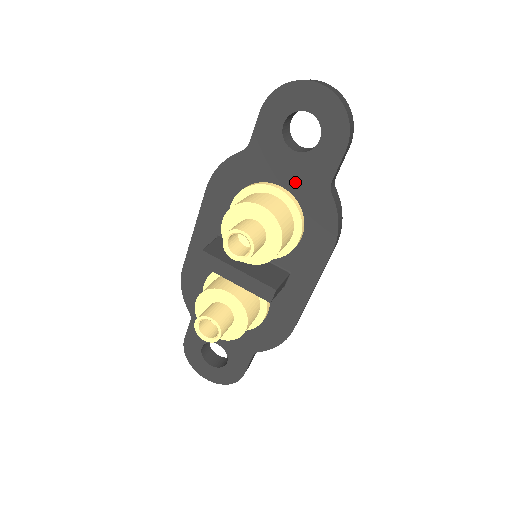
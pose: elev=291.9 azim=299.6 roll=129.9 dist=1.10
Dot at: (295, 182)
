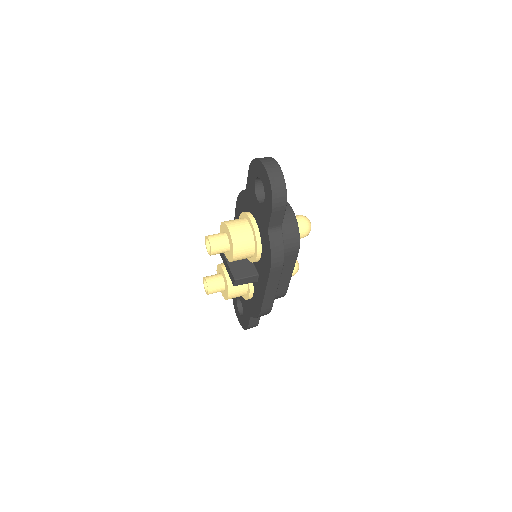
Dot at: (259, 220)
